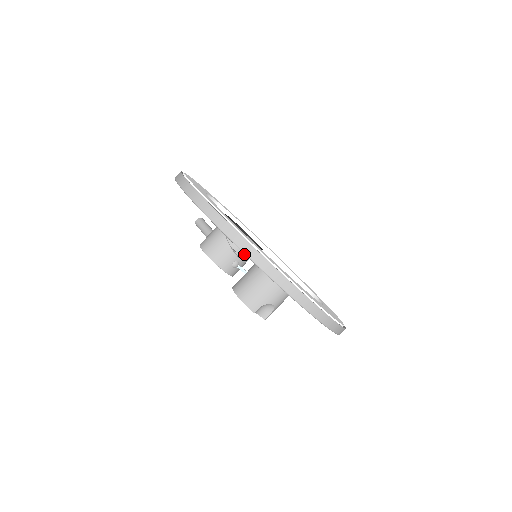
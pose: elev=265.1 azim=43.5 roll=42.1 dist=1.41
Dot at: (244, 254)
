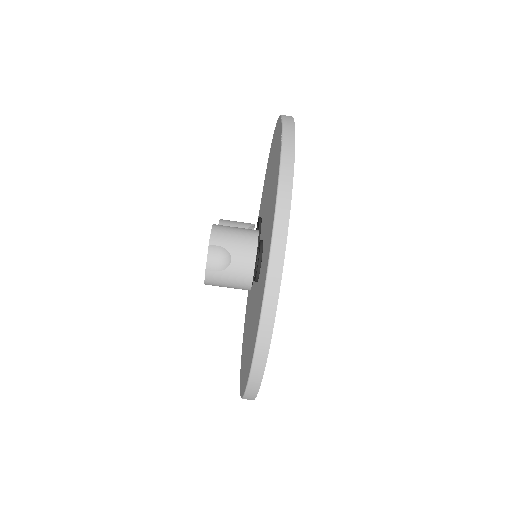
Dot at: occluded
